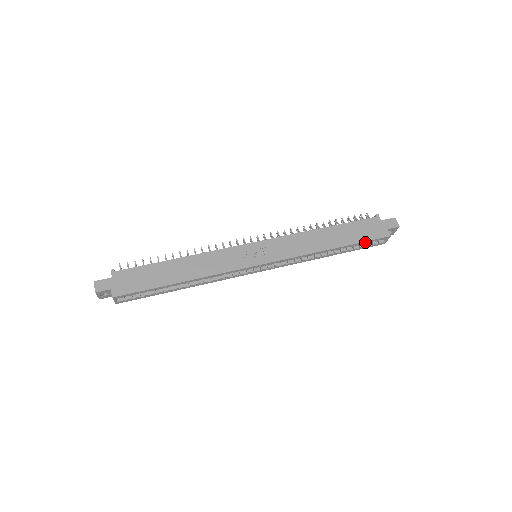
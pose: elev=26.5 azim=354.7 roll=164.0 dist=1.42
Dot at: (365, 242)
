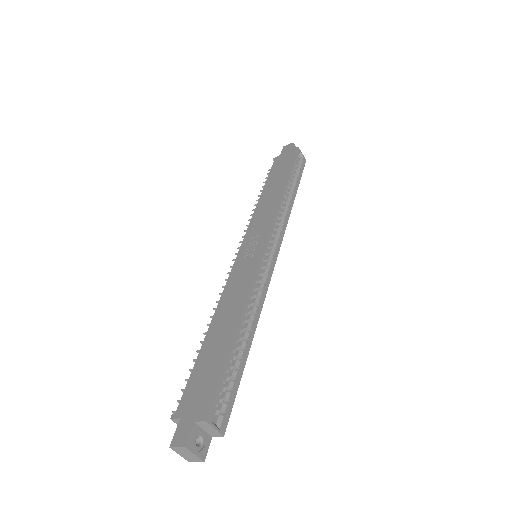
Dot at: (293, 164)
